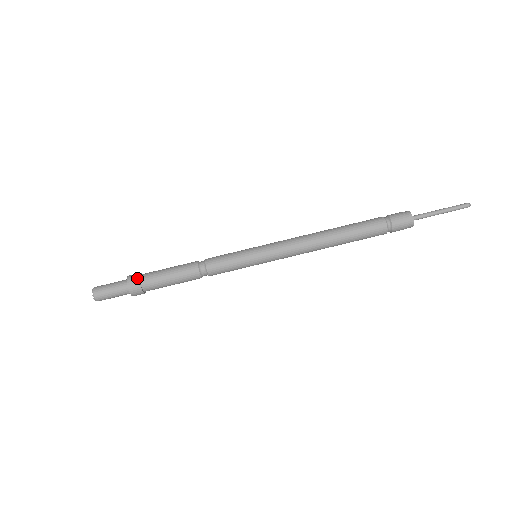
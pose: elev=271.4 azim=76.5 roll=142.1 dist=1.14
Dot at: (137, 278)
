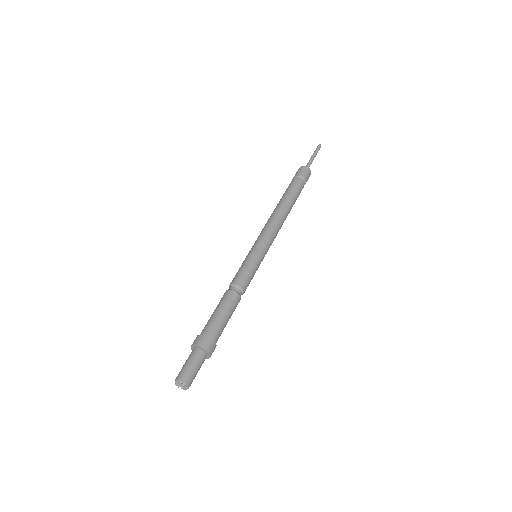
Dot at: (203, 337)
